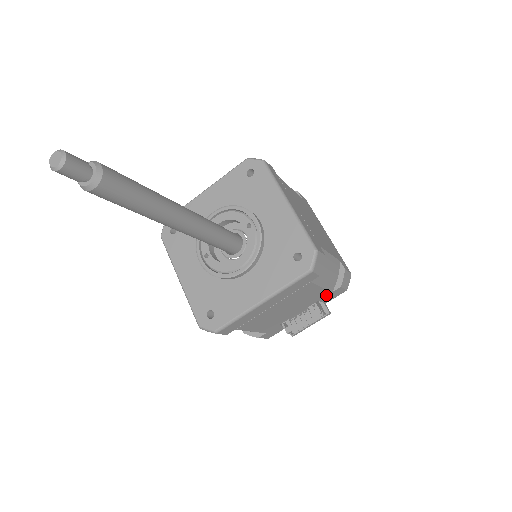
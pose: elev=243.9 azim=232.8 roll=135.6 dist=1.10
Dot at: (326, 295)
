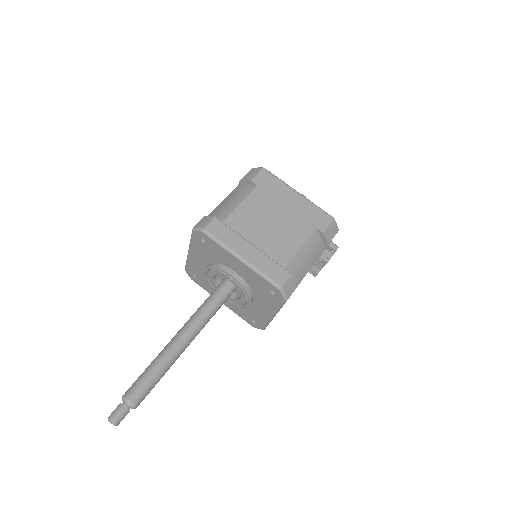
Dot at: occluded
